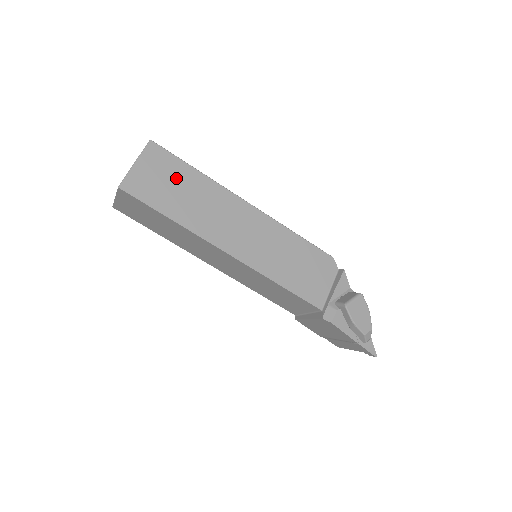
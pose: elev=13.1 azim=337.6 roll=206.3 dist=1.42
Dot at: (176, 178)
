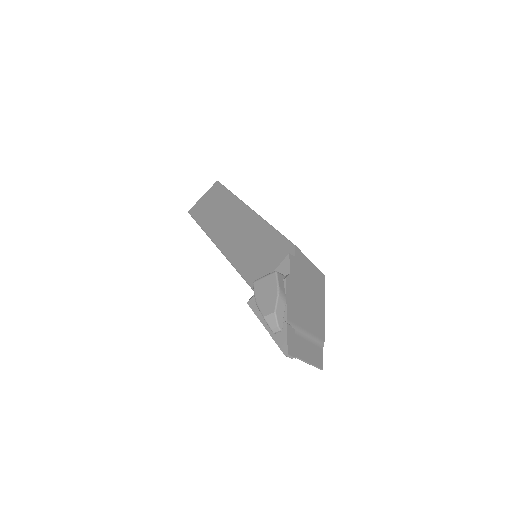
Dot at: (217, 200)
